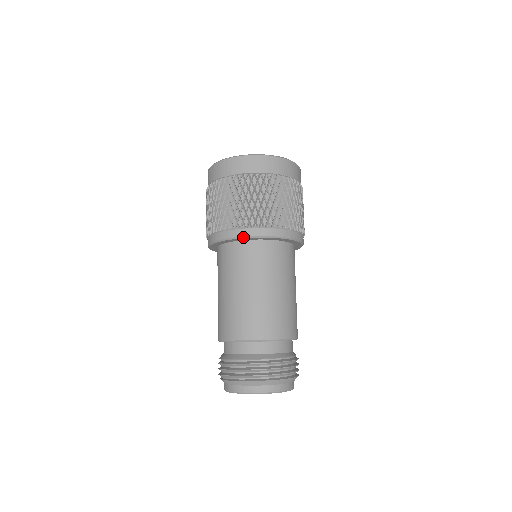
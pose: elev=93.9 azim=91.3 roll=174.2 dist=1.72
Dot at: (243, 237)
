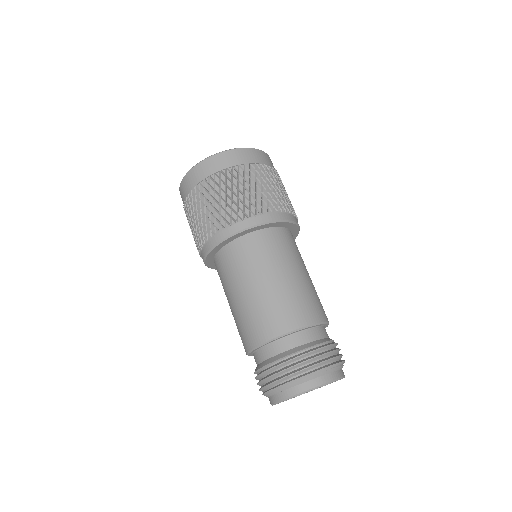
Dot at: (231, 235)
